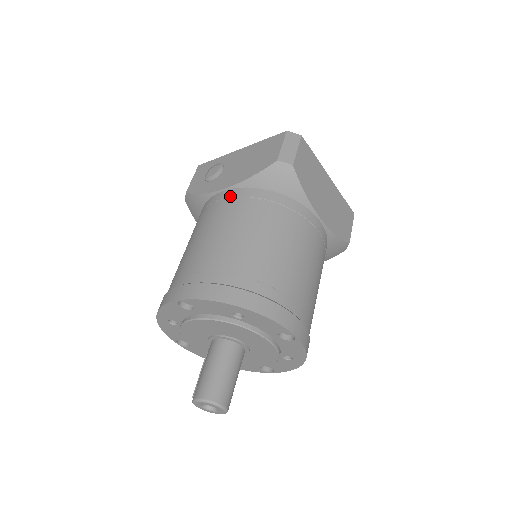
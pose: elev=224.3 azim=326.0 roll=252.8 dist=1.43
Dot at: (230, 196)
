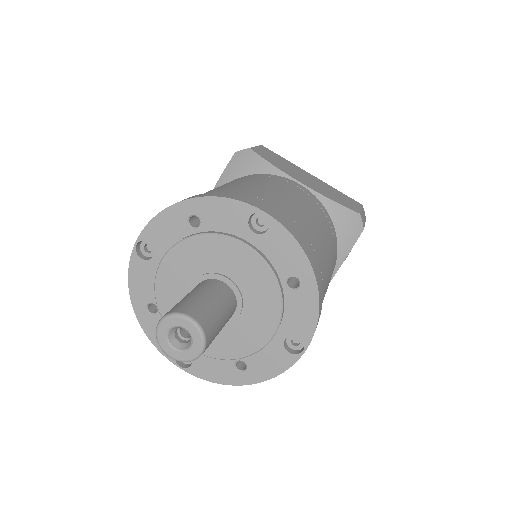
Dot at: occluded
